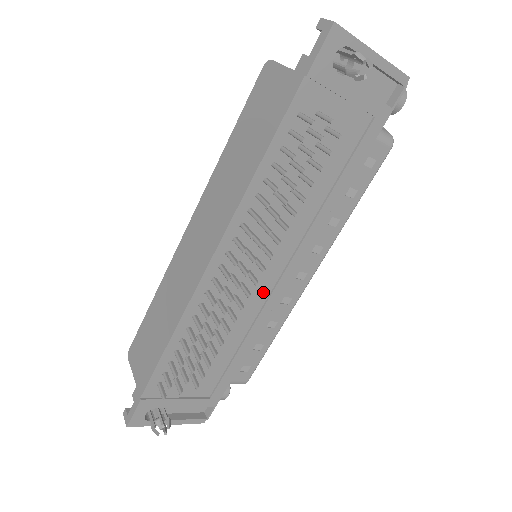
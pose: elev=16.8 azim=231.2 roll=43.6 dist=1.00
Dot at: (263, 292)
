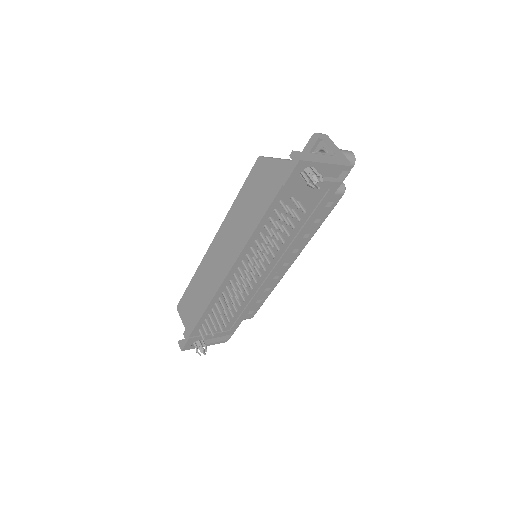
Dot at: (261, 279)
